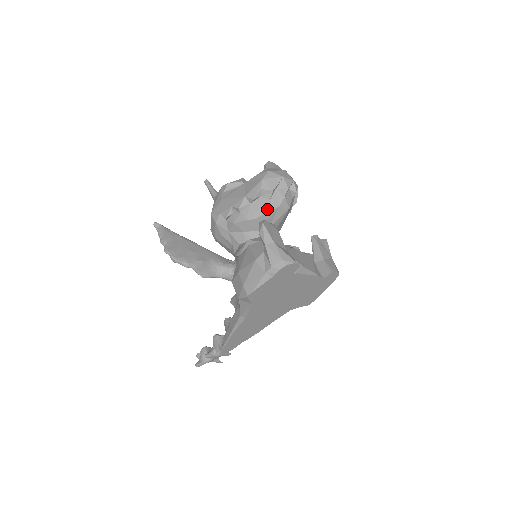
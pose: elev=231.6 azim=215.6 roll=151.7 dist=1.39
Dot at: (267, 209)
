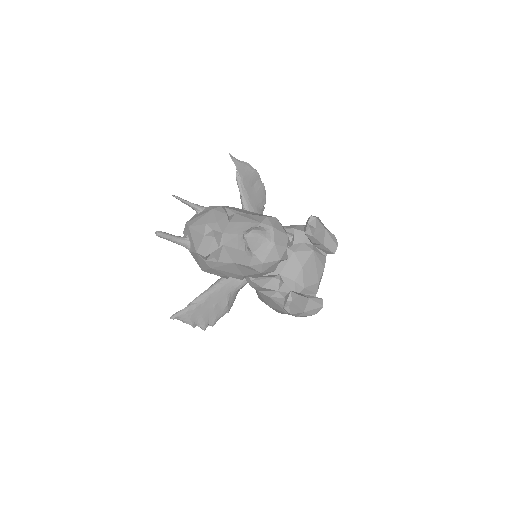
Dot at: occluded
